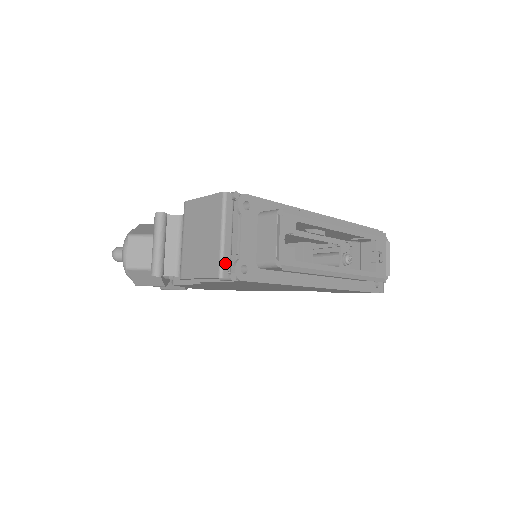
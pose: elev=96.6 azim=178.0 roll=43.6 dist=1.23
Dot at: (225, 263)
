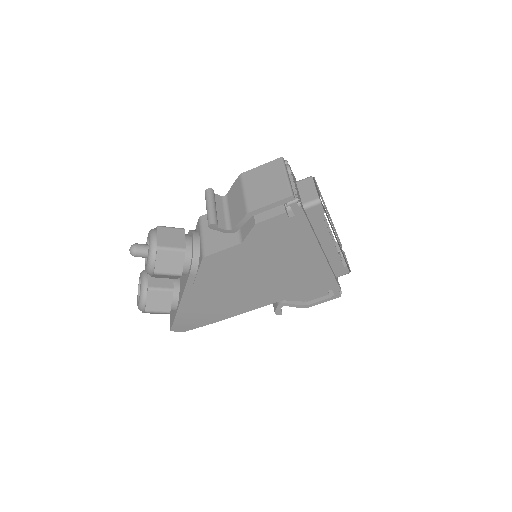
Dot at: (292, 191)
